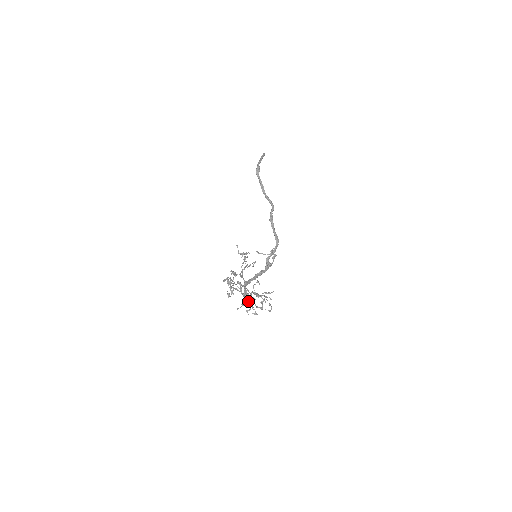
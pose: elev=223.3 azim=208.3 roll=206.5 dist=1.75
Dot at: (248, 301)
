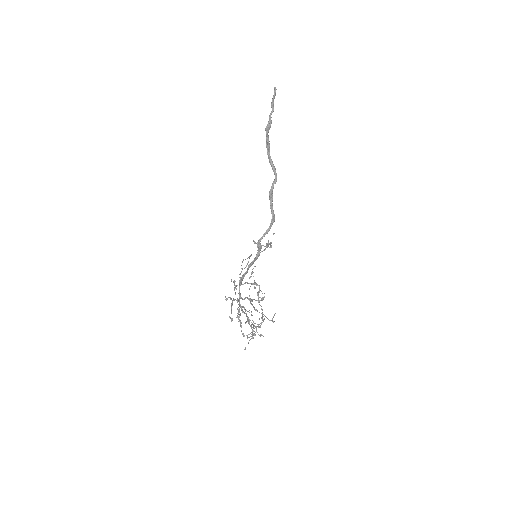
Dot at: occluded
